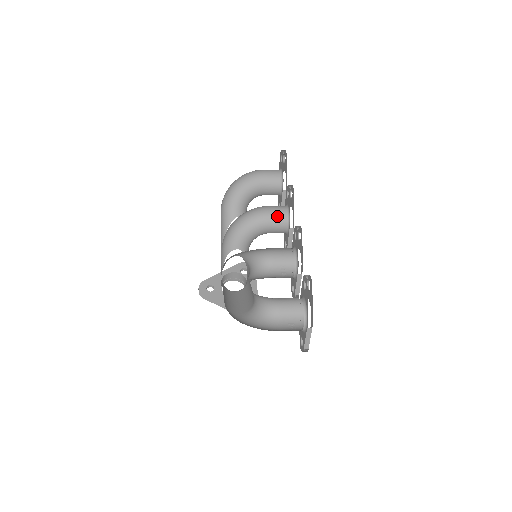
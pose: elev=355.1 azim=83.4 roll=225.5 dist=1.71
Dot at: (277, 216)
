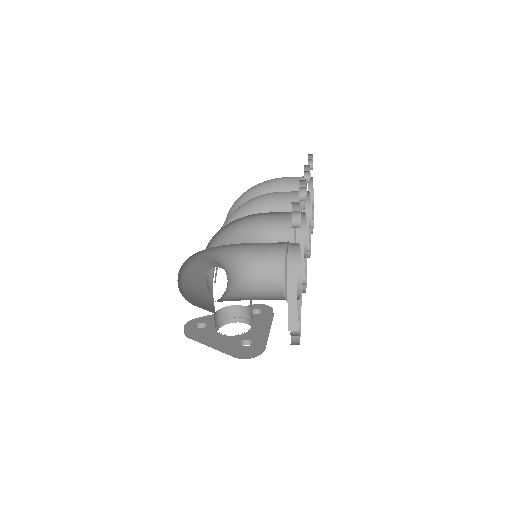
Dot at: (285, 197)
